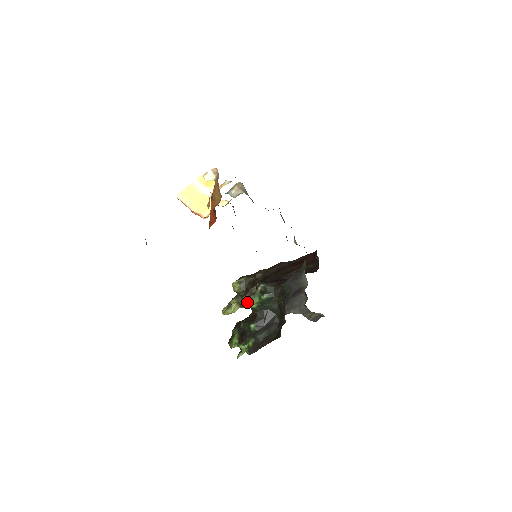
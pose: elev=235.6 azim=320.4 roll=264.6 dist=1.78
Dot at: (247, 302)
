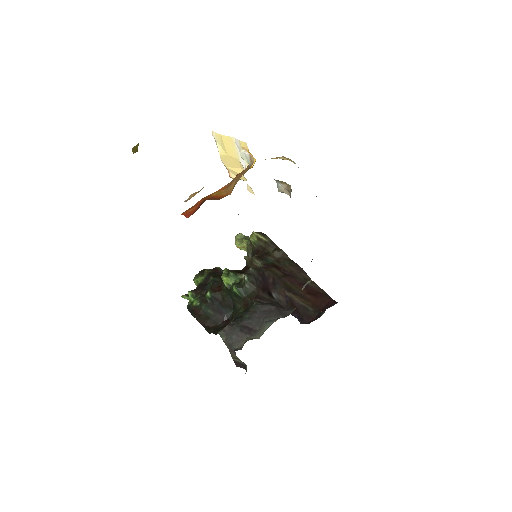
Dot at: (225, 272)
